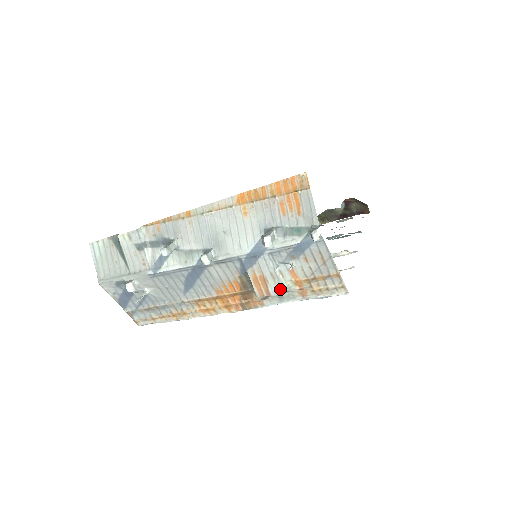
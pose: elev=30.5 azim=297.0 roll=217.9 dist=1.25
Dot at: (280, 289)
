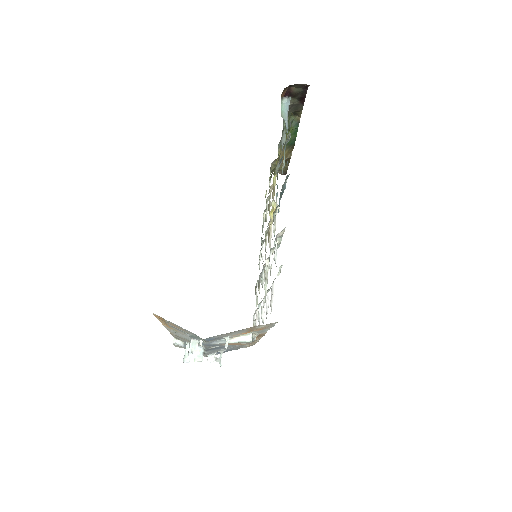
Dot at: (246, 342)
